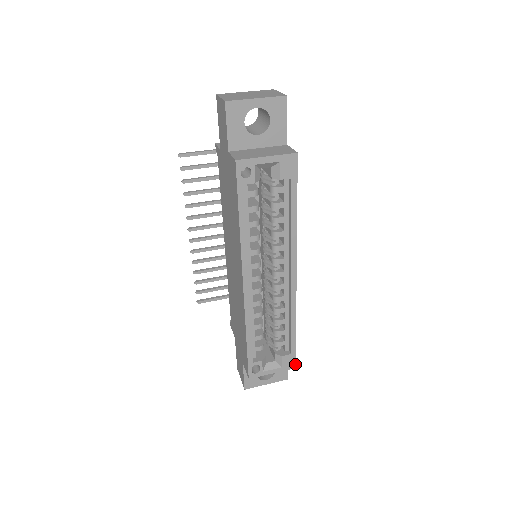
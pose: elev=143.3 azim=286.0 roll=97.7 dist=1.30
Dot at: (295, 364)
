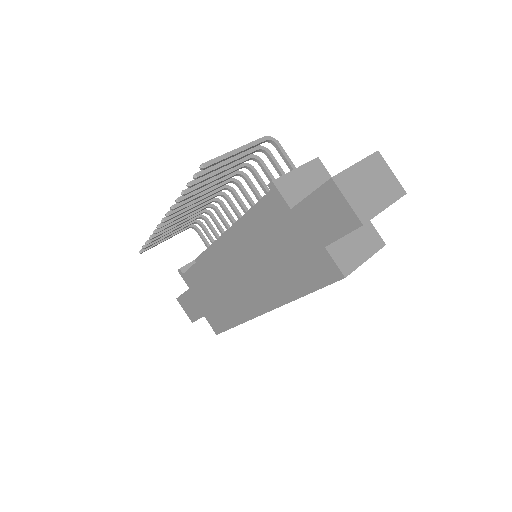
Dot at: occluded
